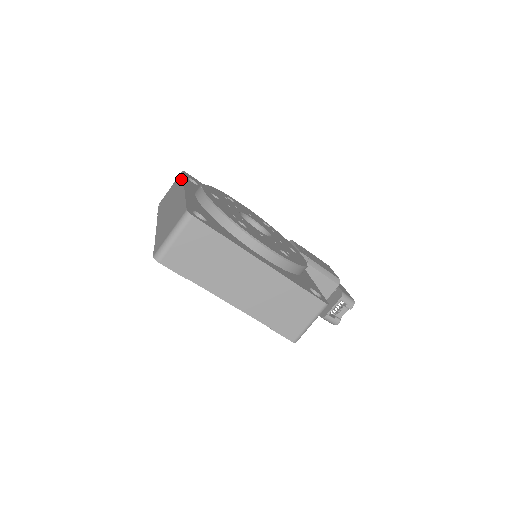
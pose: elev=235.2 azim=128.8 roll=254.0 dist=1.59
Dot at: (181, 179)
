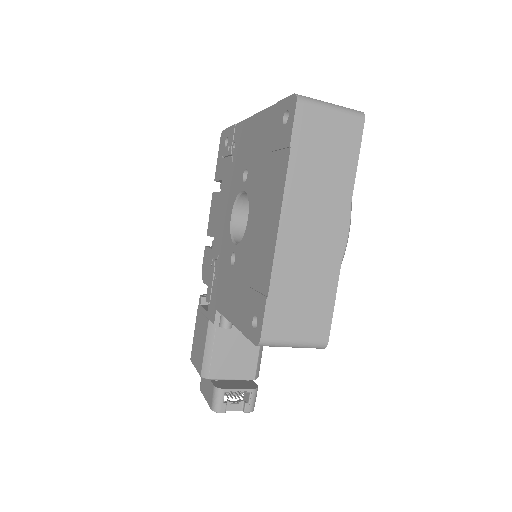
Dot at: occluded
